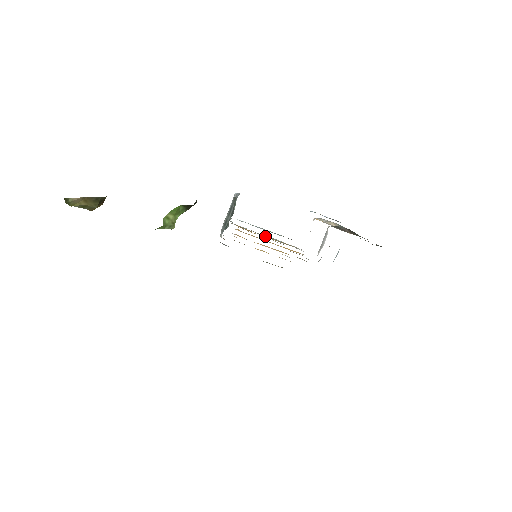
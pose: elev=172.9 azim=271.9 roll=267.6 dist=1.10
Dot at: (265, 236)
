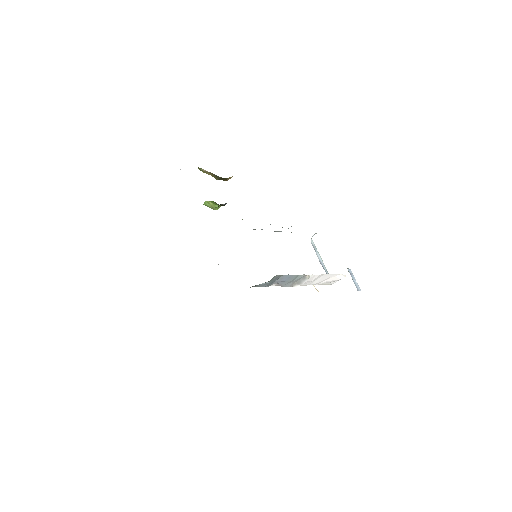
Dot at: occluded
